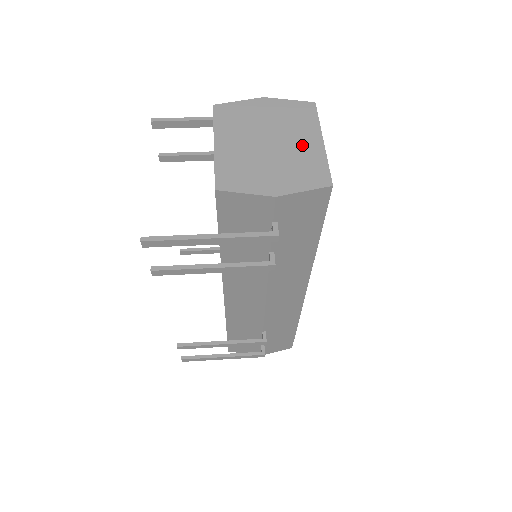
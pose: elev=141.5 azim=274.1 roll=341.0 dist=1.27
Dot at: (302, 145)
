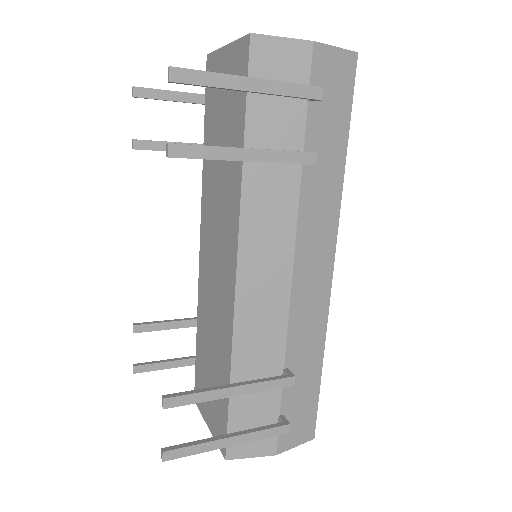
Dot at: occluded
